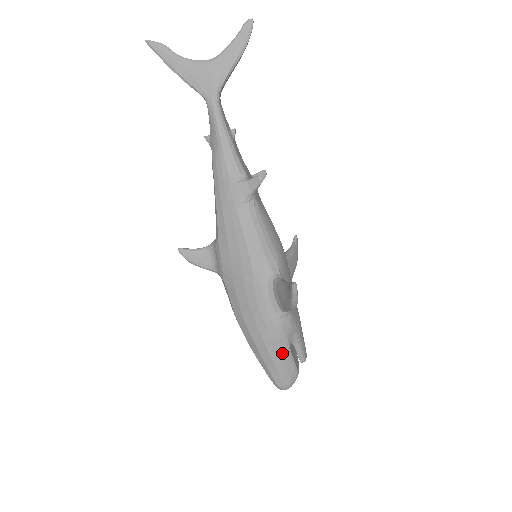
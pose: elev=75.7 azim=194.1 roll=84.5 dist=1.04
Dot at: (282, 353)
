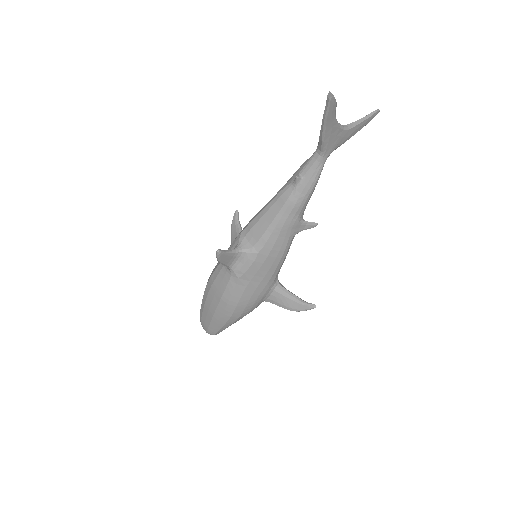
Dot at: occluded
